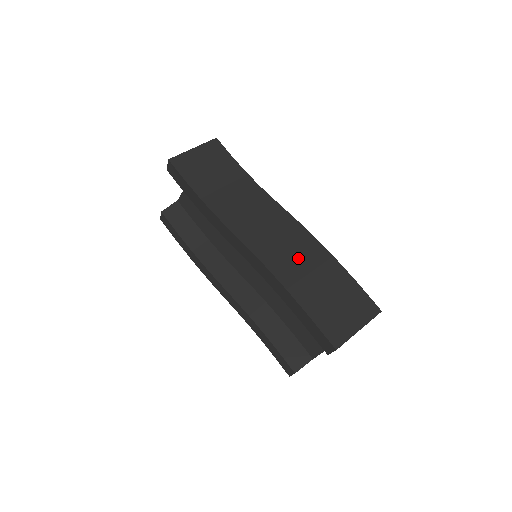
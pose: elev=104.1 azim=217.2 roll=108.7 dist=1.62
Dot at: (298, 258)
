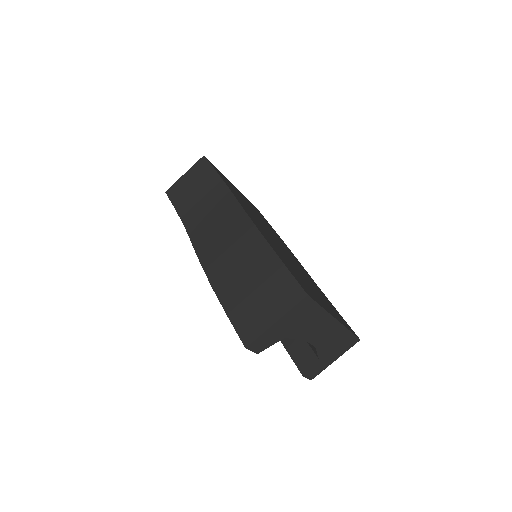
Dot at: (233, 253)
